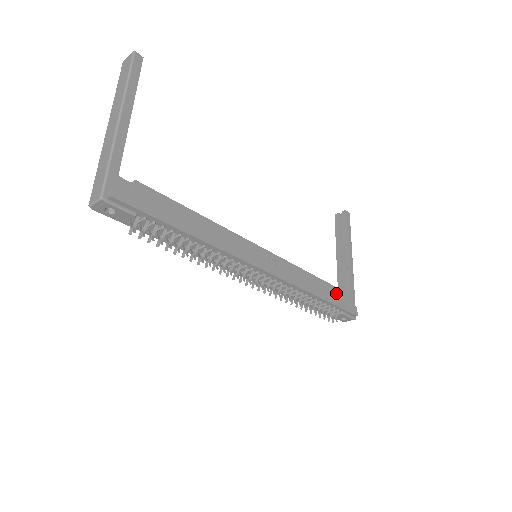
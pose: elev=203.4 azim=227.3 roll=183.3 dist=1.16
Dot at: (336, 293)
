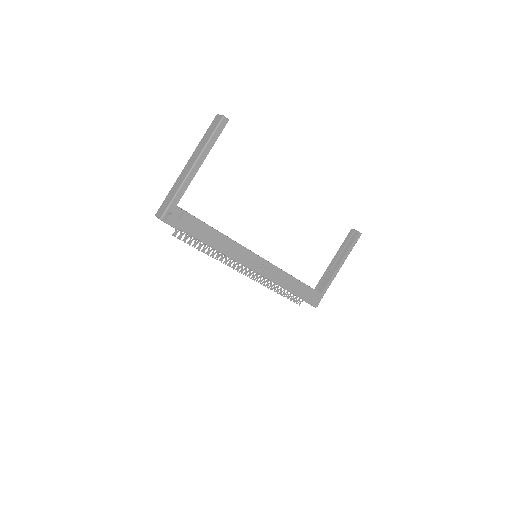
Dot at: (307, 290)
